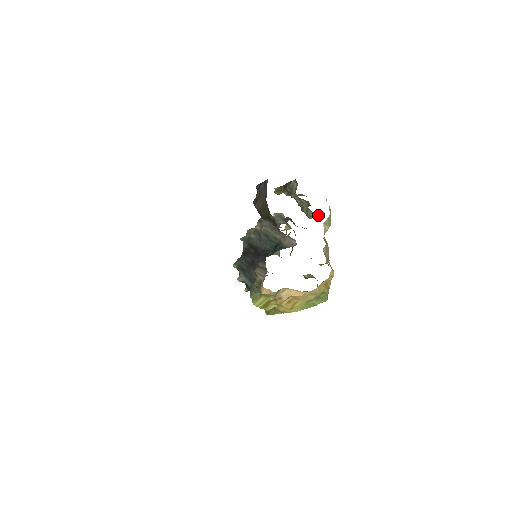
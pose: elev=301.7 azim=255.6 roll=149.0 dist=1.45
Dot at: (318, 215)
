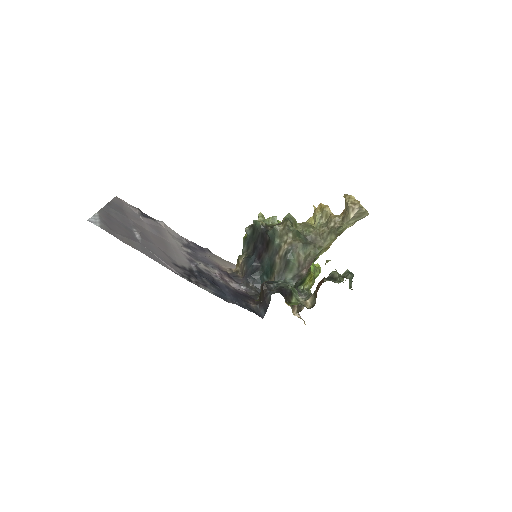
Dot at: occluded
